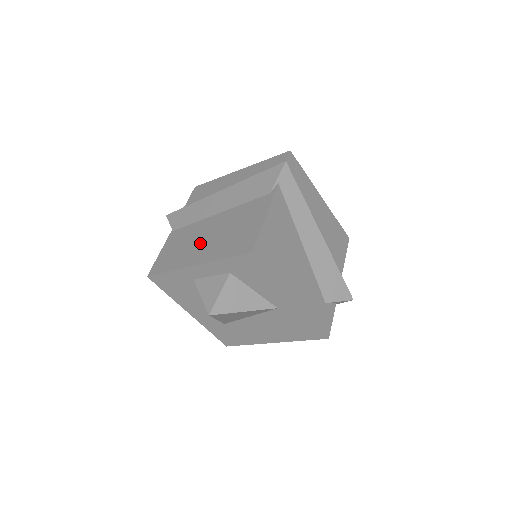
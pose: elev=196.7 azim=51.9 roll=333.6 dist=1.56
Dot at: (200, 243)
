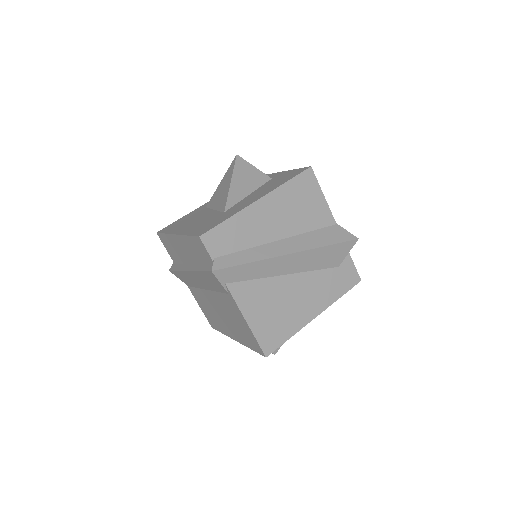
Dot at: (221, 319)
